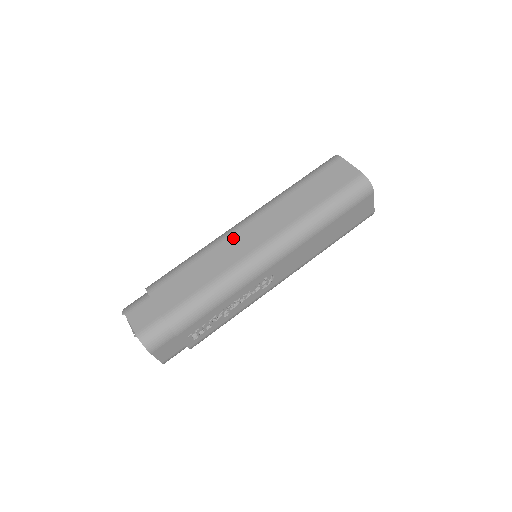
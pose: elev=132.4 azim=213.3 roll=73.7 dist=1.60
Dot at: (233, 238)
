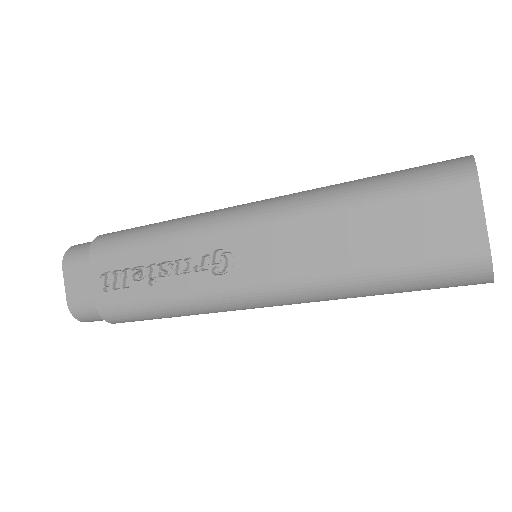
Dot at: occluded
